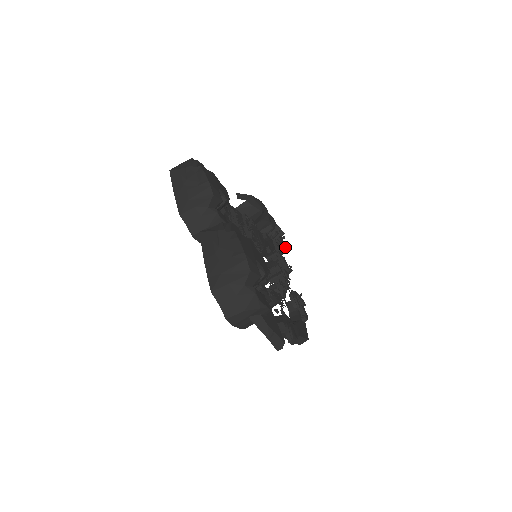
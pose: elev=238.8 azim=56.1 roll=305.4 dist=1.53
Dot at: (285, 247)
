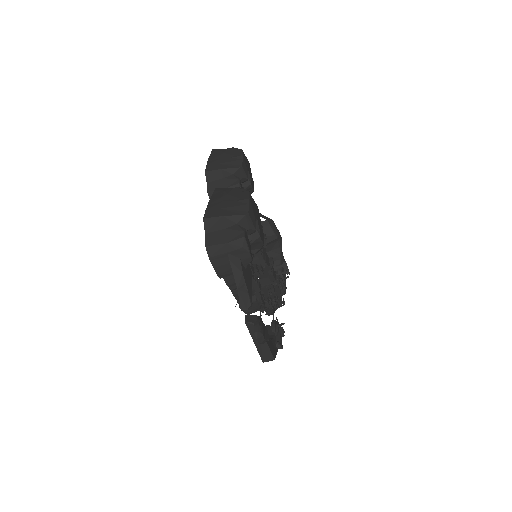
Dot at: (285, 290)
